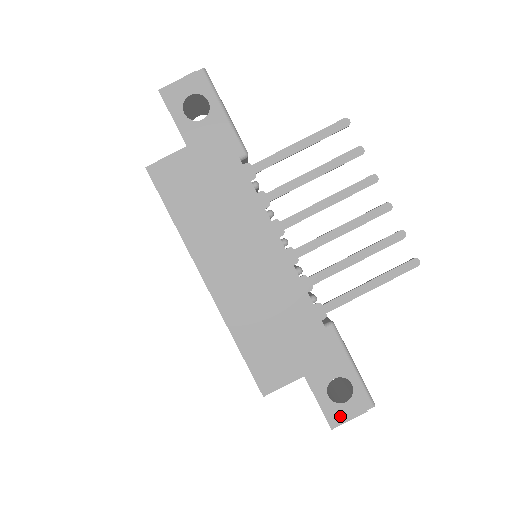
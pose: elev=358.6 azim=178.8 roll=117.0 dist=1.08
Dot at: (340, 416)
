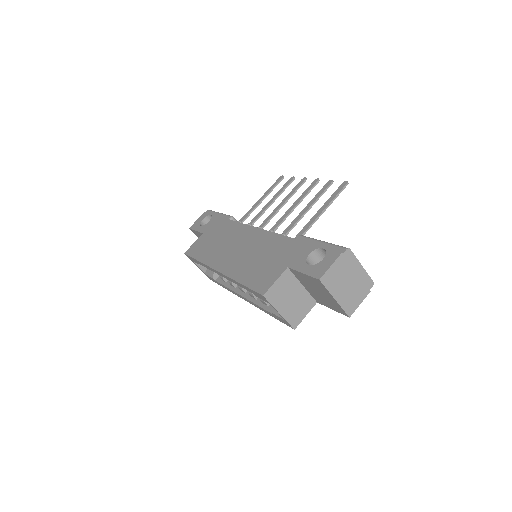
Dot at: (322, 269)
